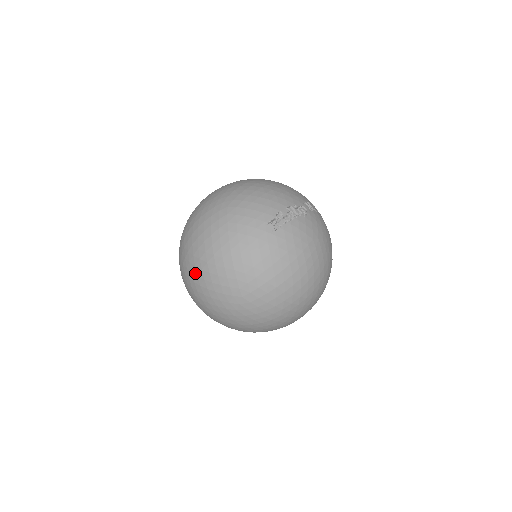
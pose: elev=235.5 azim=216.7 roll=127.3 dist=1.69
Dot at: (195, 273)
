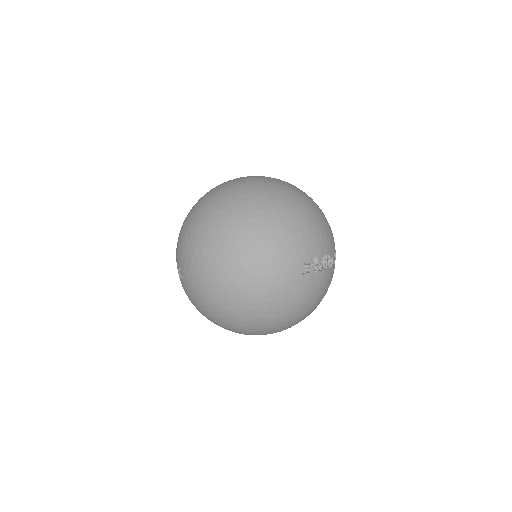
Dot at: (207, 256)
